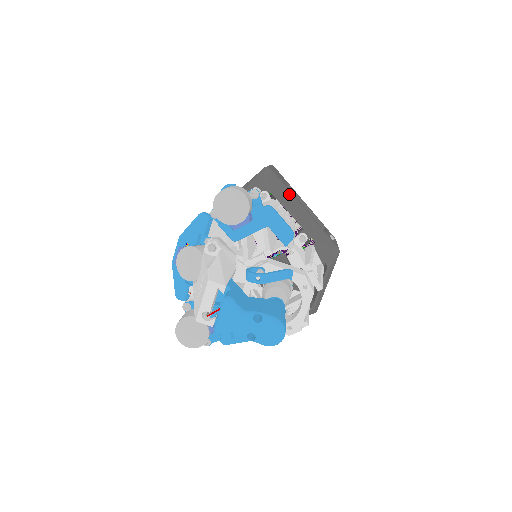
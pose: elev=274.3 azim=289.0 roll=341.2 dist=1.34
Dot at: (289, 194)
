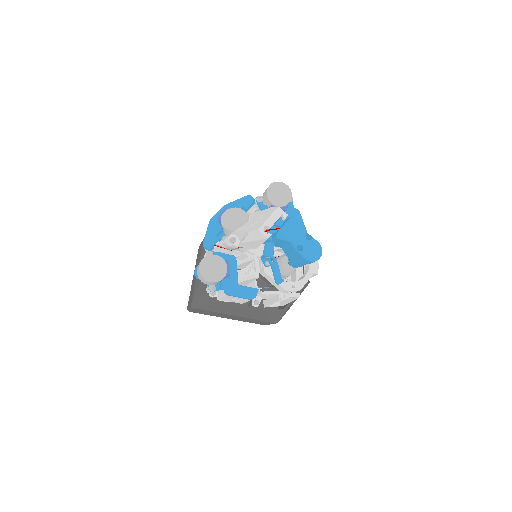
Dot at: occluded
